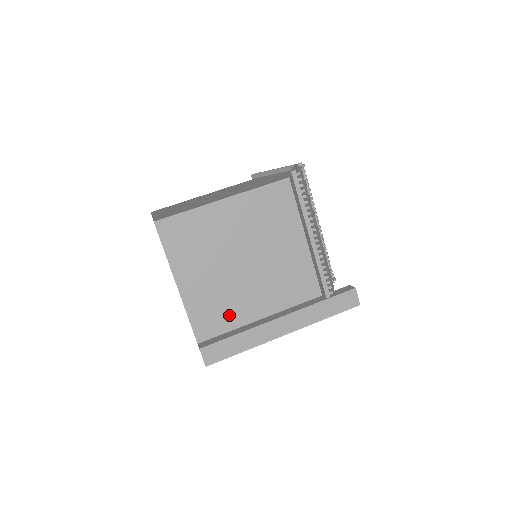
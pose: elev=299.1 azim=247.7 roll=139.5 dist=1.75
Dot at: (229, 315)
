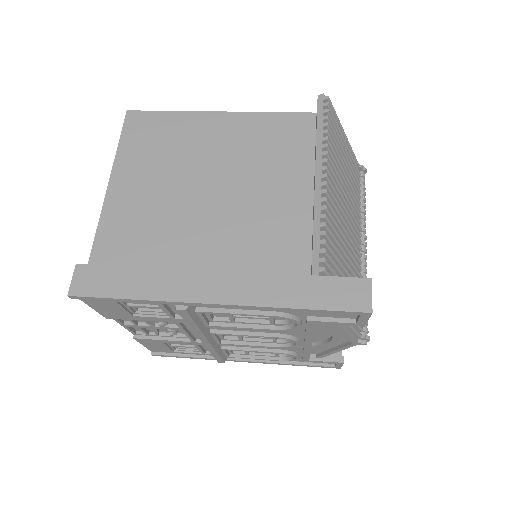
Dot at: (151, 251)
